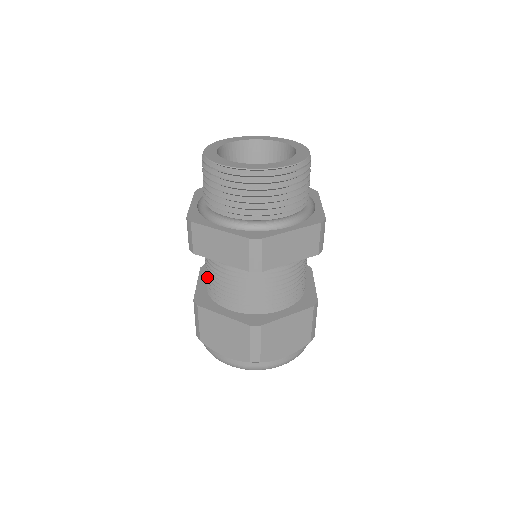
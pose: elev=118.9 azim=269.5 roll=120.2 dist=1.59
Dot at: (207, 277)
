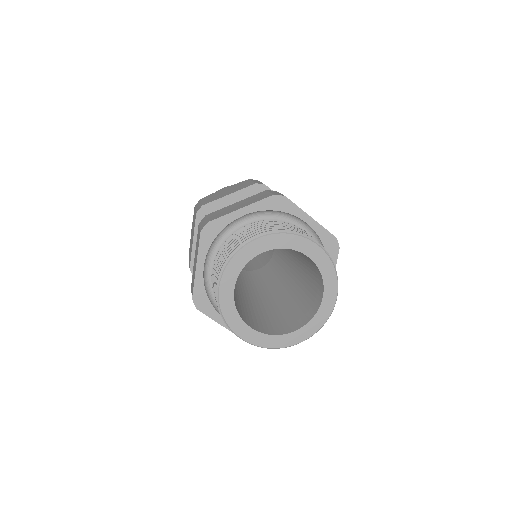
Dot at: occluded
